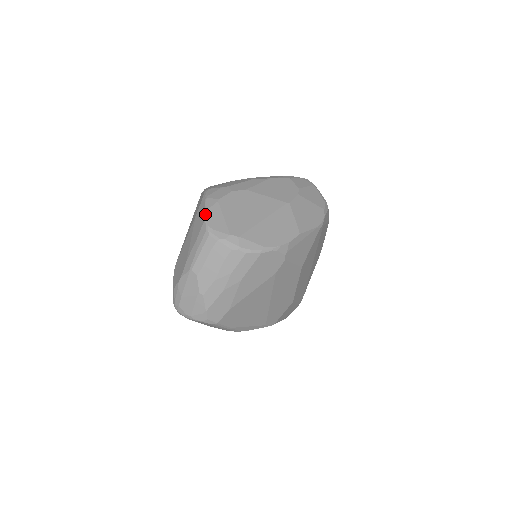
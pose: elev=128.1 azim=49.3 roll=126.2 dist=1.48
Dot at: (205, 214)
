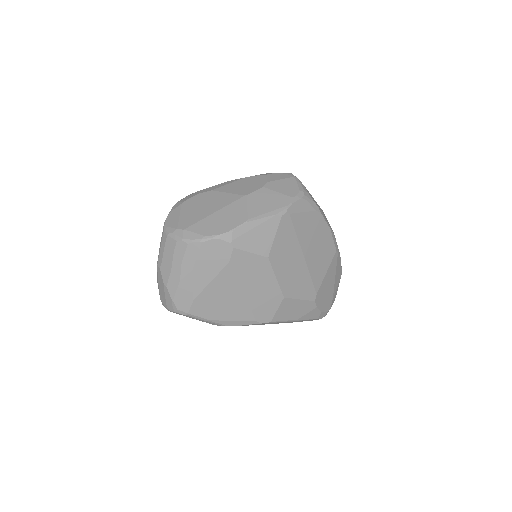
Dot at: occluded
